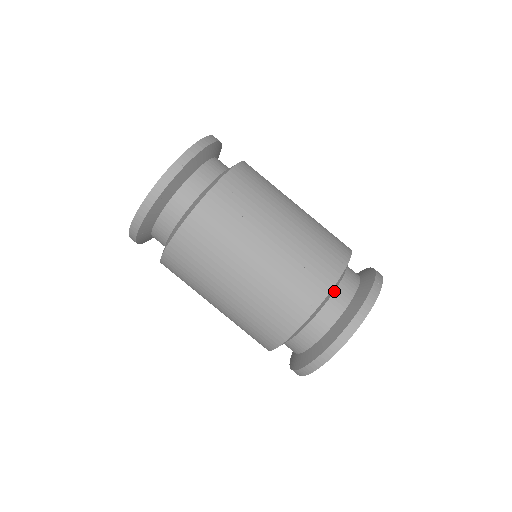
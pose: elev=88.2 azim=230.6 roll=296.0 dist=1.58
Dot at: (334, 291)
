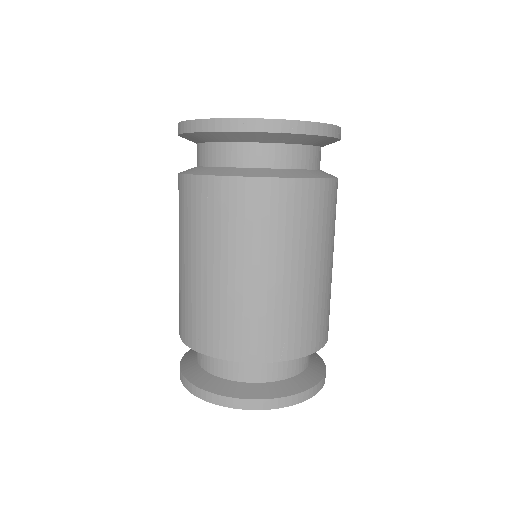
Dot at: occluded
